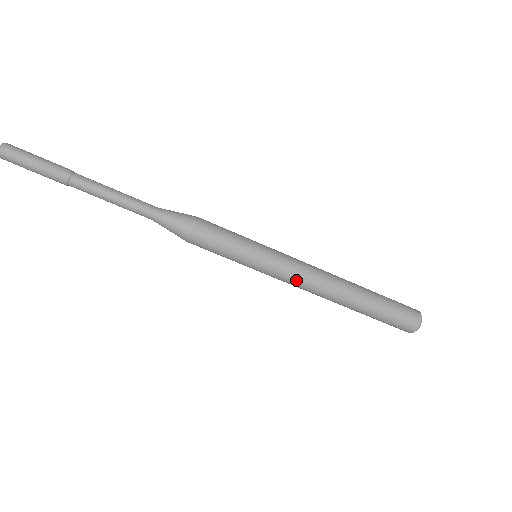
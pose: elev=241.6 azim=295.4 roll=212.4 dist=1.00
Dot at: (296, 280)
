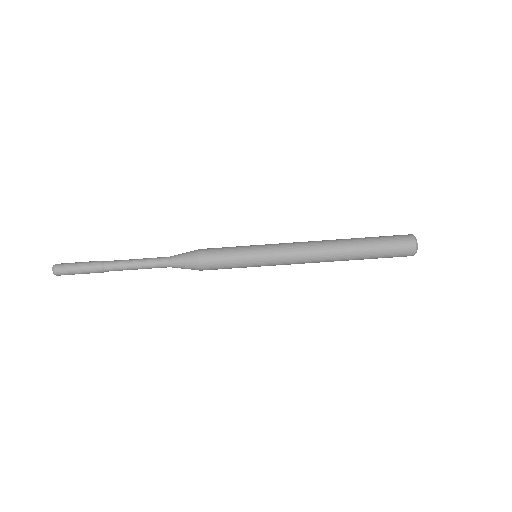
Dot at: (294, 262)
